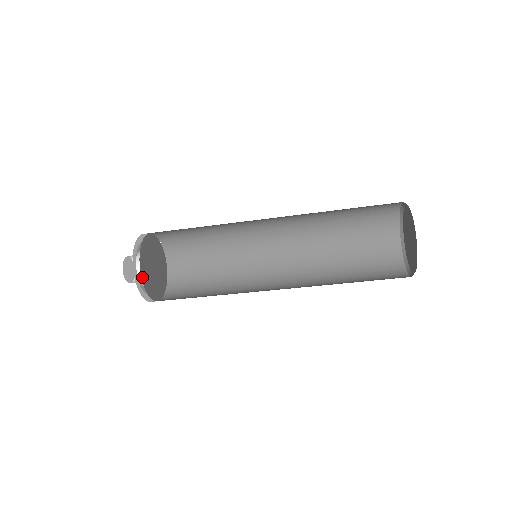
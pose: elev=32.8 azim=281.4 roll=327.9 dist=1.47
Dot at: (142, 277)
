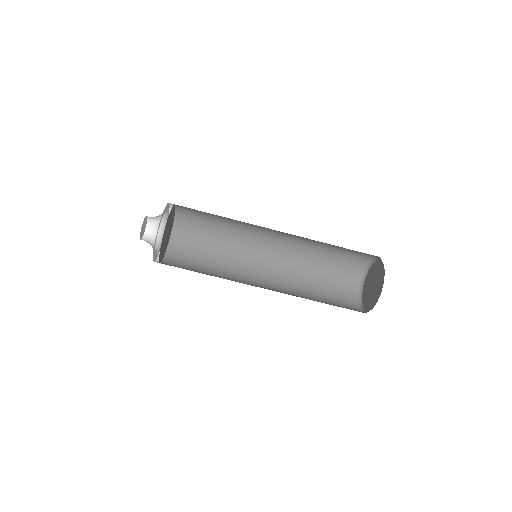
Dot at: (160, 248)
